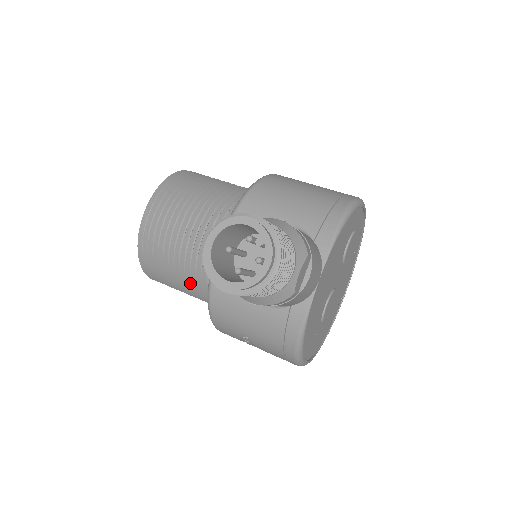
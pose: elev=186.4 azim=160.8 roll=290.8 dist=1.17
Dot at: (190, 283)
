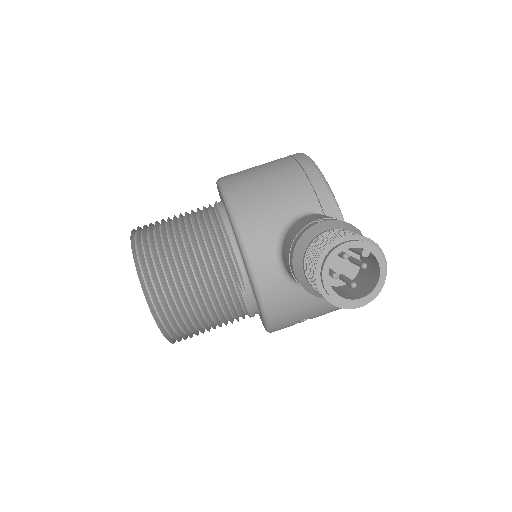
Dot at: (225, 319)
